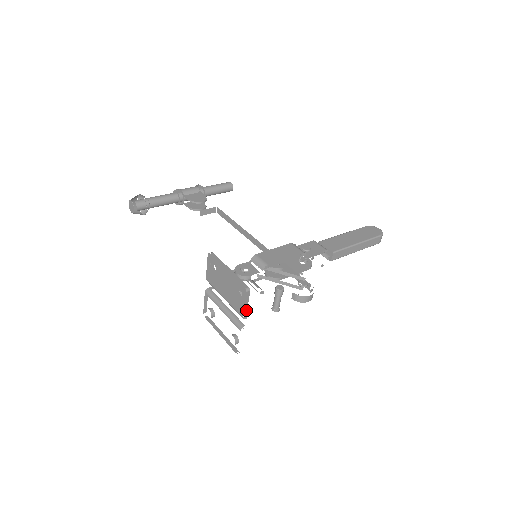
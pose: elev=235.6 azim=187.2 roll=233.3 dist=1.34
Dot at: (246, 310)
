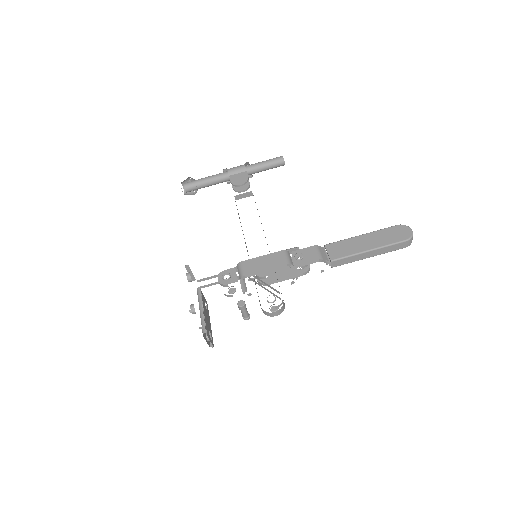
Dot at: occluded
